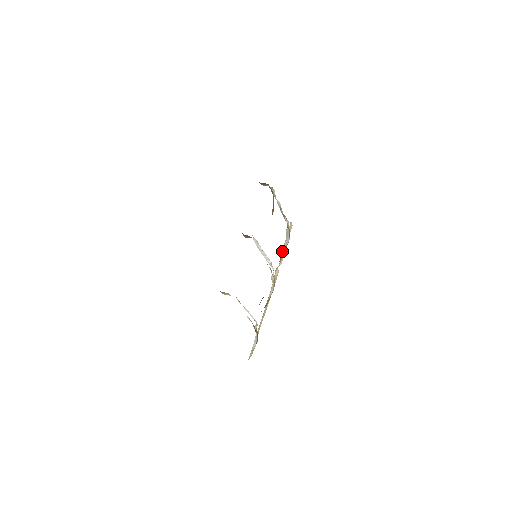
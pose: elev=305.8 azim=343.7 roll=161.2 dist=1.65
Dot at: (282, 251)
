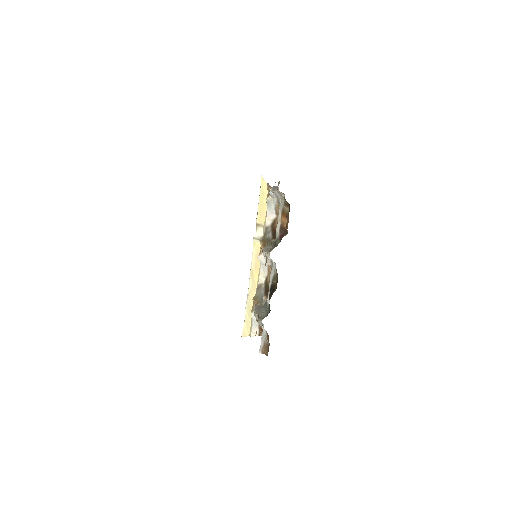
Dot at: (258, 216)
